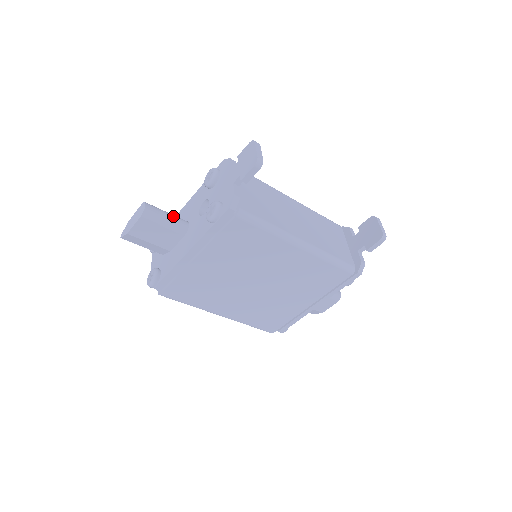
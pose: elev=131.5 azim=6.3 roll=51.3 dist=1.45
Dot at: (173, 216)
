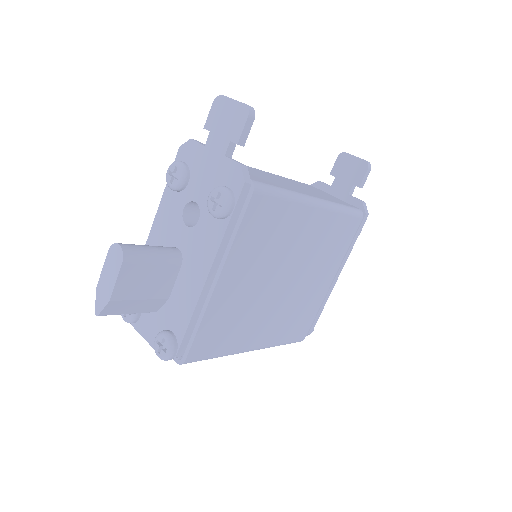
Dot at: (156, 246)
